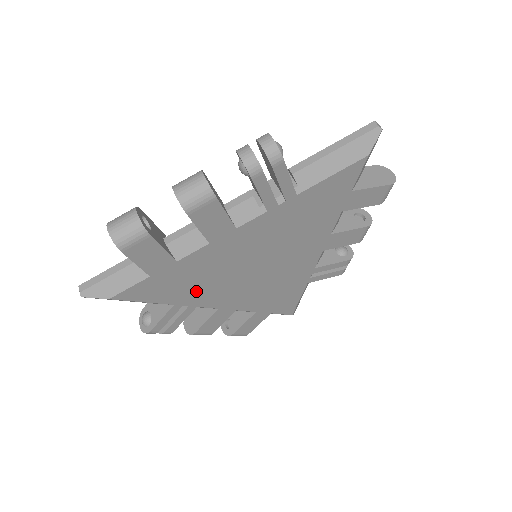
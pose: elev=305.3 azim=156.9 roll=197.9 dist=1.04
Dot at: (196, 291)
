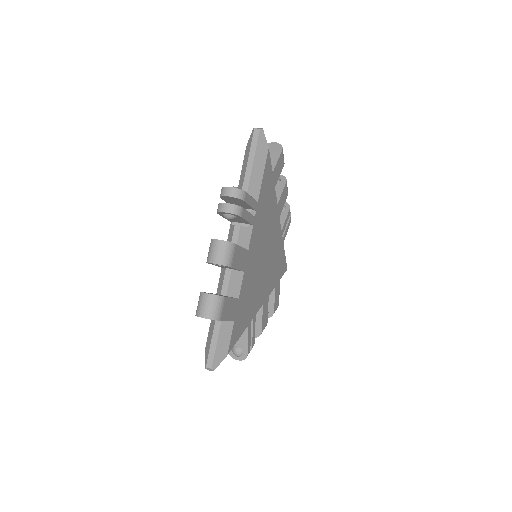
Dot at: (251, 306)
